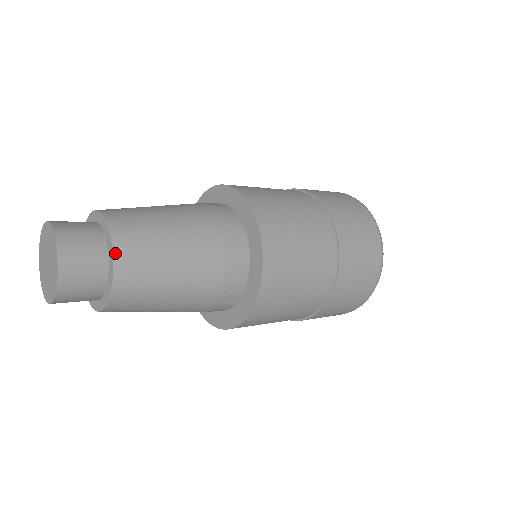
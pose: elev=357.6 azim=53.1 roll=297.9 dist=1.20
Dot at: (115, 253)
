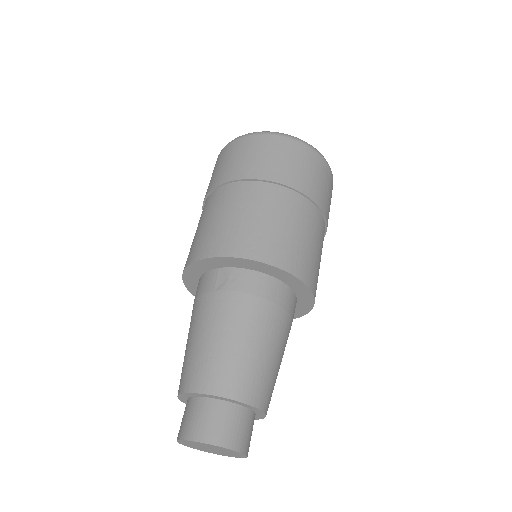
Dot at: occluded
